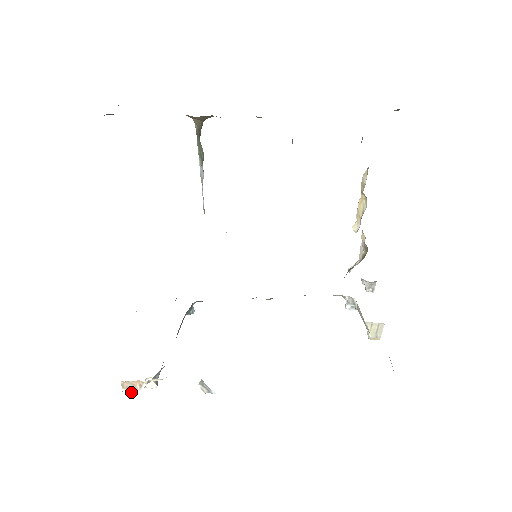
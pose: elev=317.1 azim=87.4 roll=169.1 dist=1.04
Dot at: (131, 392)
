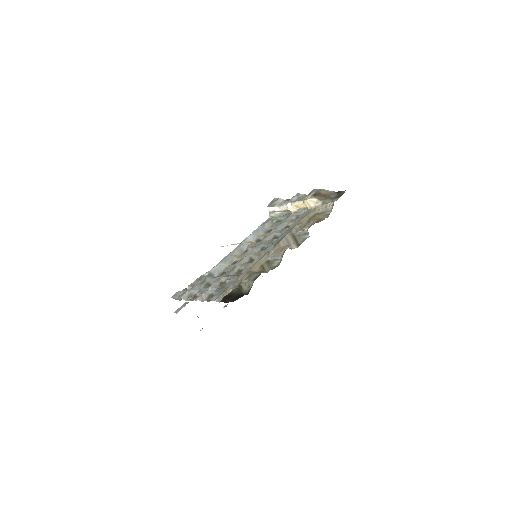
Dot at: occluded
